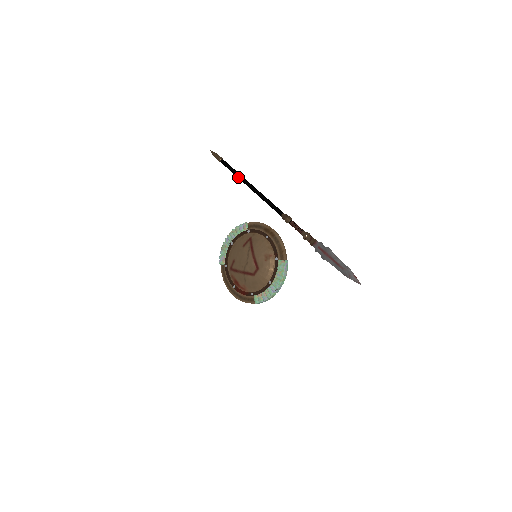
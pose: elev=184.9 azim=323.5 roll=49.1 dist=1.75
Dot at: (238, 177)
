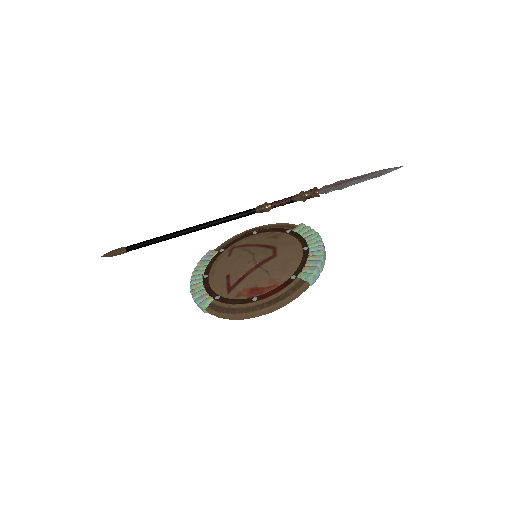
Dot at: (164, 236)
